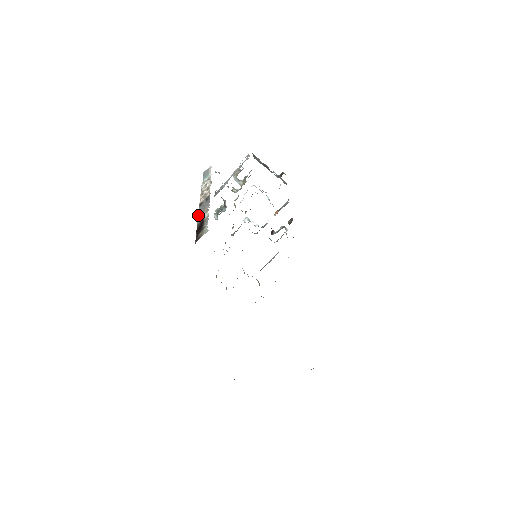
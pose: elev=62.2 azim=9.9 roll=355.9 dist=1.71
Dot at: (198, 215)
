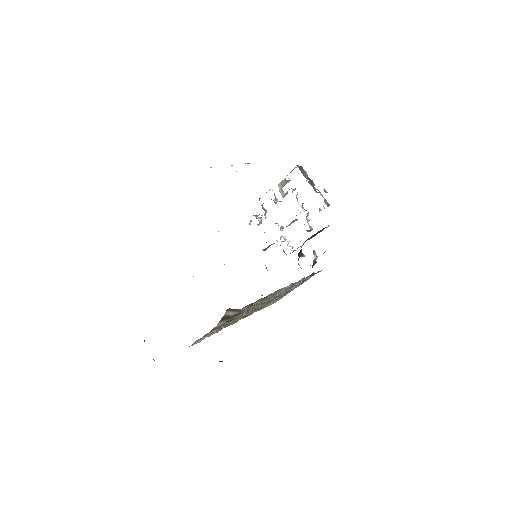
Dot at: occluded
